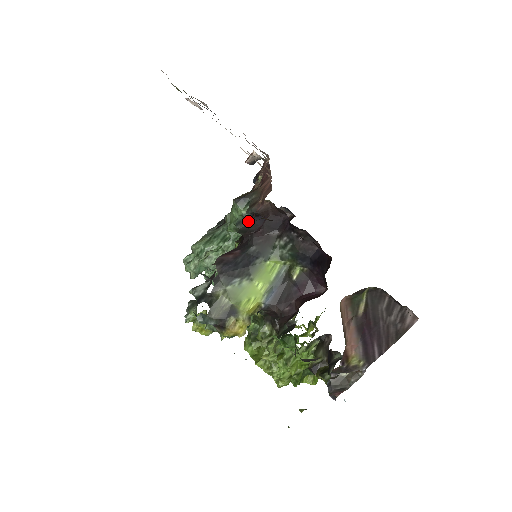
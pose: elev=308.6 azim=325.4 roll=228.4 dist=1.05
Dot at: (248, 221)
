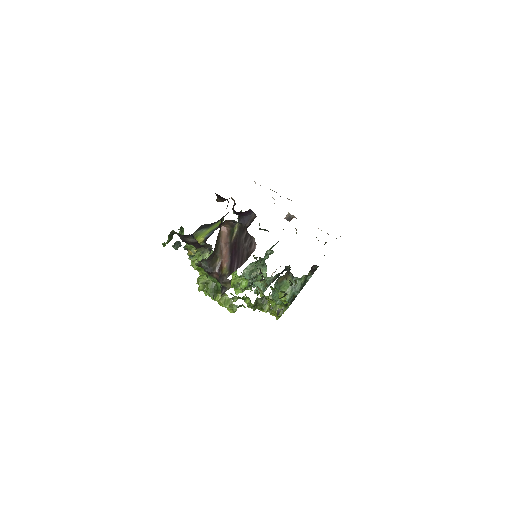
Dot at: (239, 221)
